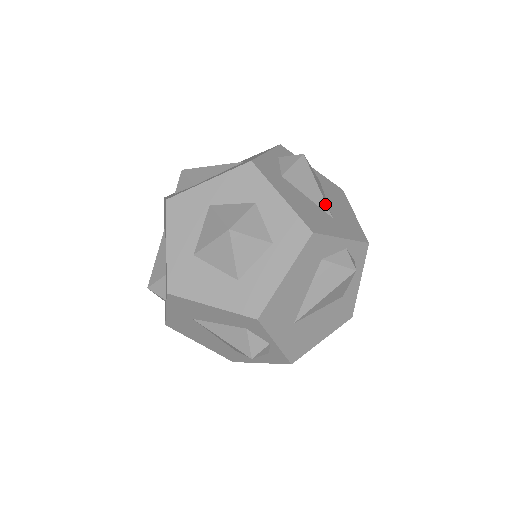
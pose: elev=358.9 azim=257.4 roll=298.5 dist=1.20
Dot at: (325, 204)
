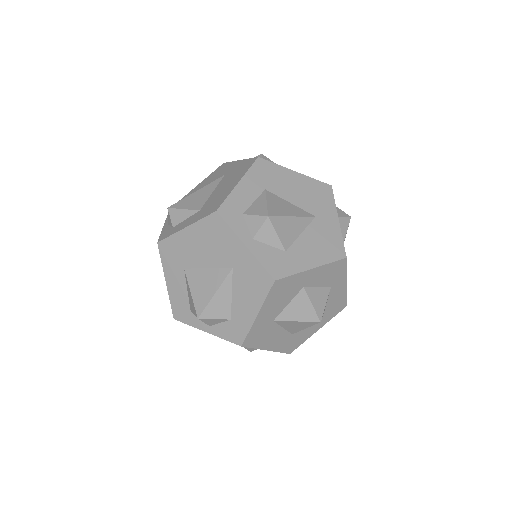
Dot at: occluded
